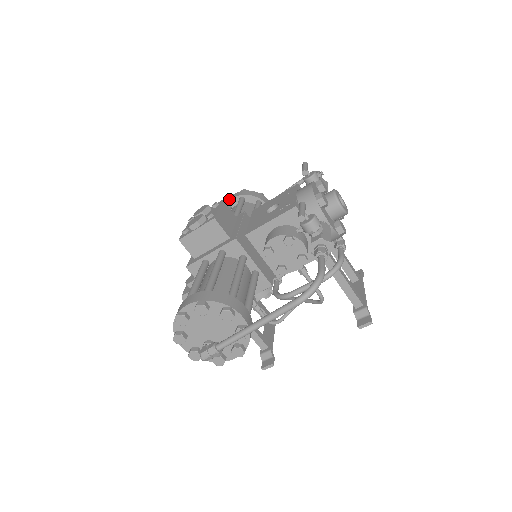
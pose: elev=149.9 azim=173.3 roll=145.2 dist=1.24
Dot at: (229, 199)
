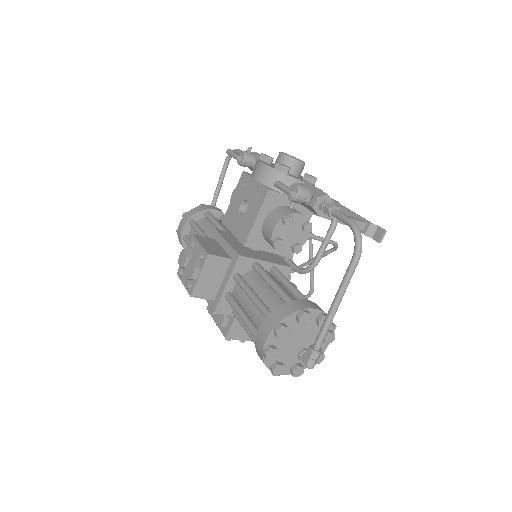
Dot at: (180, 231)
